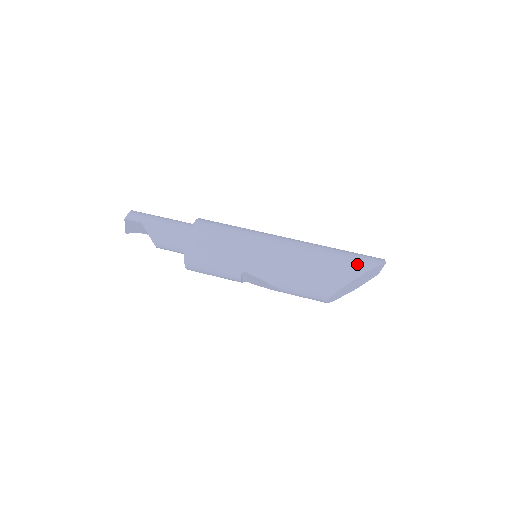
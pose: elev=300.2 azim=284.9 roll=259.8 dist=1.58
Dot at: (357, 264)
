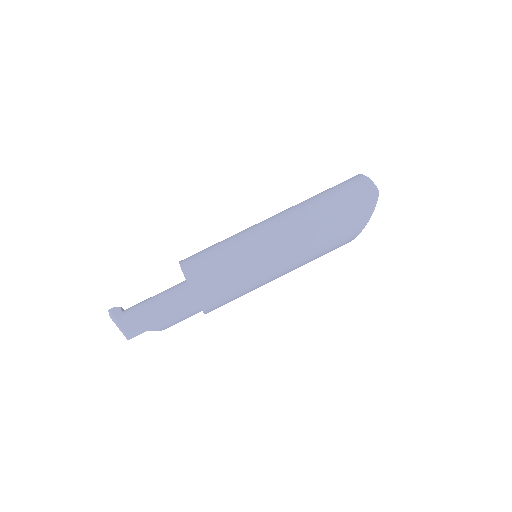
Dot at: (359, 217)
